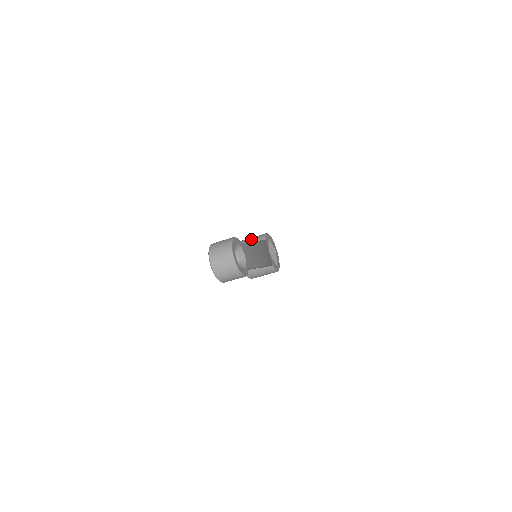
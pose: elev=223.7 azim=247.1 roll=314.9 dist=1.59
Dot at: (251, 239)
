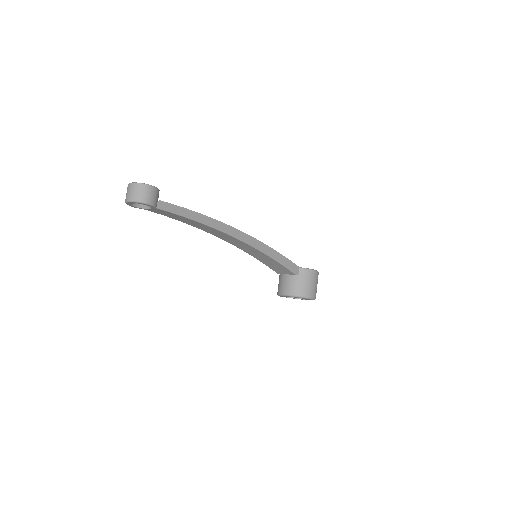
Dot at: occluded
